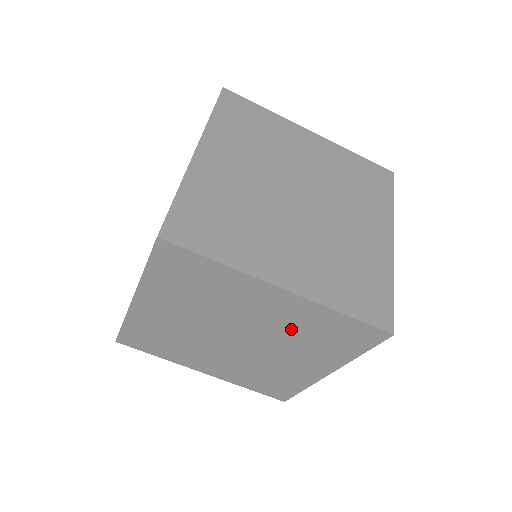
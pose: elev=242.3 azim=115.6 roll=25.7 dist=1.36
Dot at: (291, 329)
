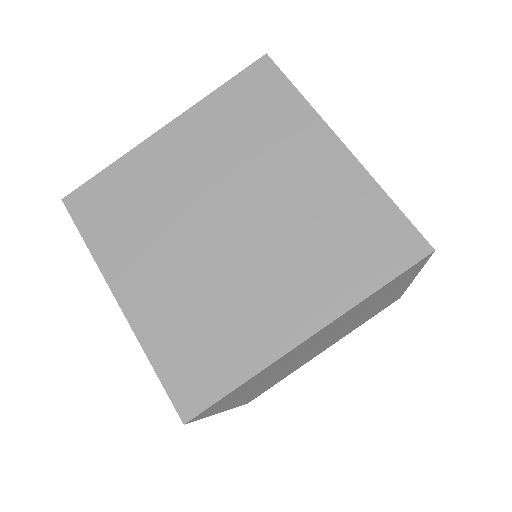
Dot at: occluded
